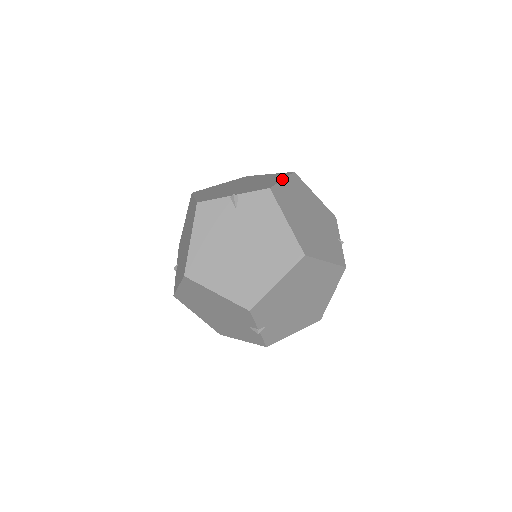
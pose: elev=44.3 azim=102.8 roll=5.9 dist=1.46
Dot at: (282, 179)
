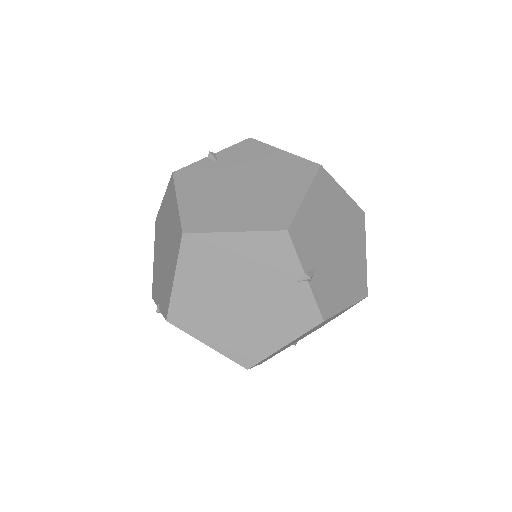
Dot at: (173, 279)
